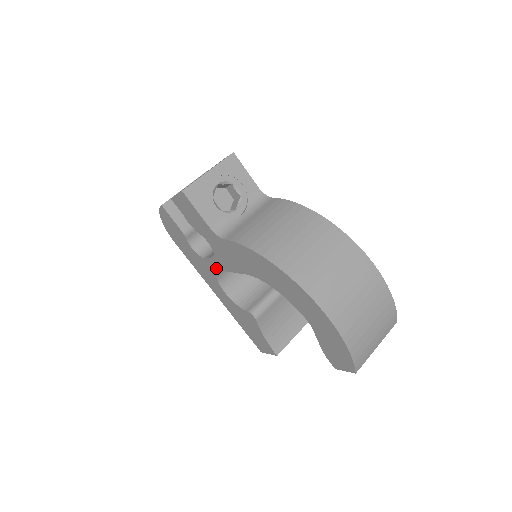
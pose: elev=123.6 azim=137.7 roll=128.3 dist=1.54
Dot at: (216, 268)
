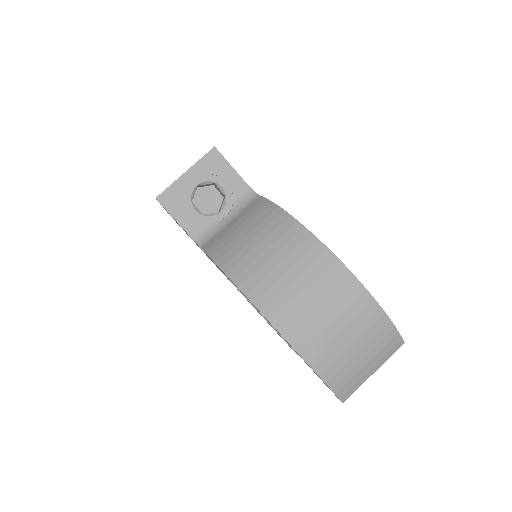
Dot at: occluded
